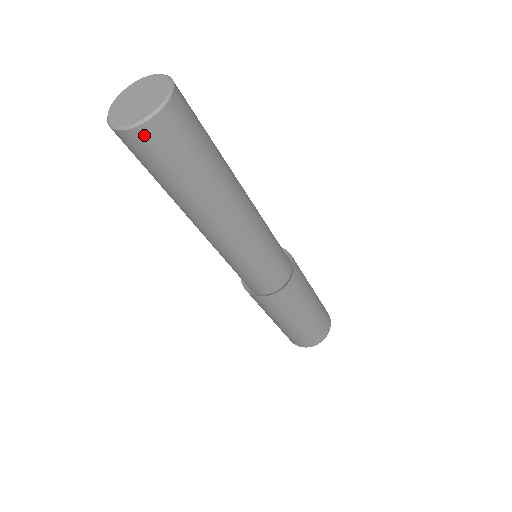
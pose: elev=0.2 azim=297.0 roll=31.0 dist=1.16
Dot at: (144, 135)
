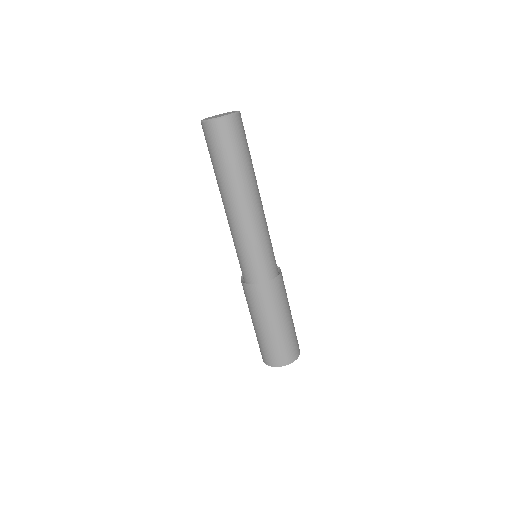
Dot at: (226, 123)
